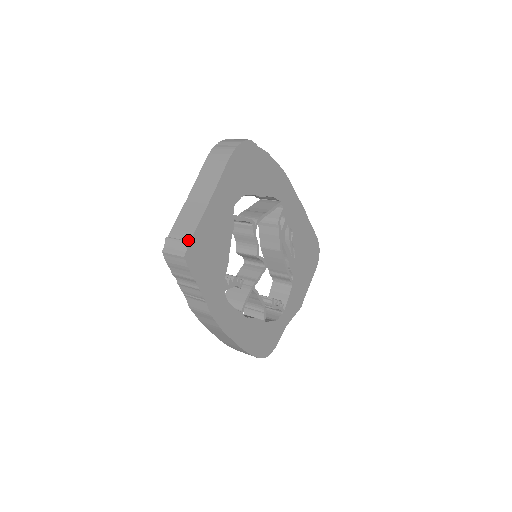
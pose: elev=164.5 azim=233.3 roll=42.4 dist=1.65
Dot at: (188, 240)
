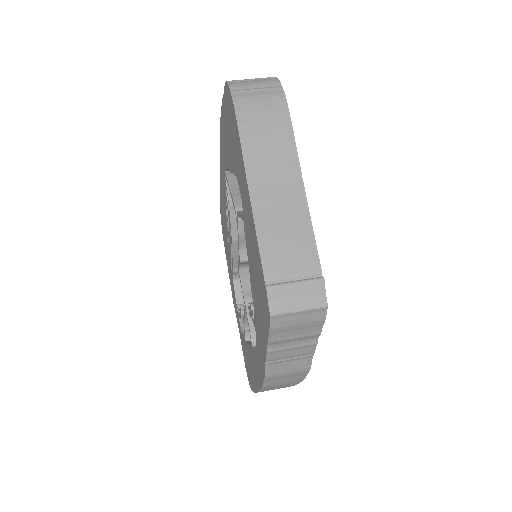
Dot at: (316, 276)
